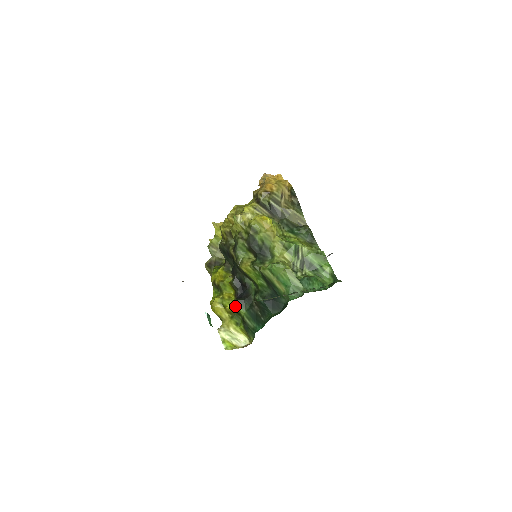
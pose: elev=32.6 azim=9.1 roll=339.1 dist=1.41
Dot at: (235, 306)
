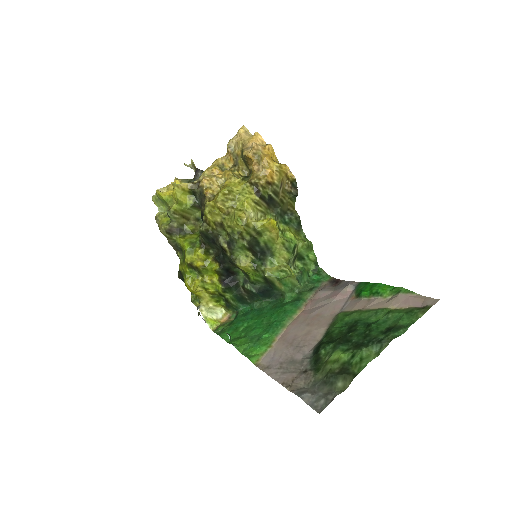
Dot at: (221, 291)
